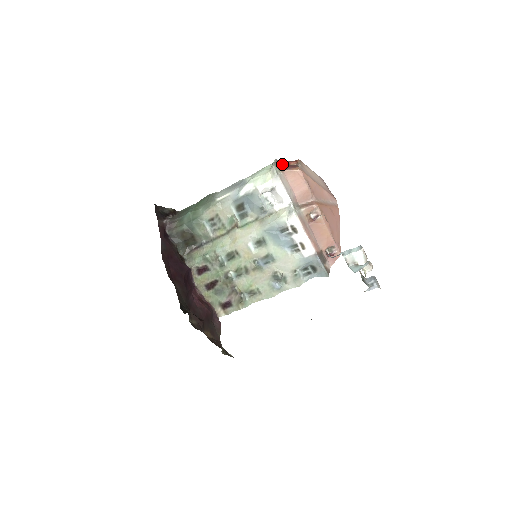
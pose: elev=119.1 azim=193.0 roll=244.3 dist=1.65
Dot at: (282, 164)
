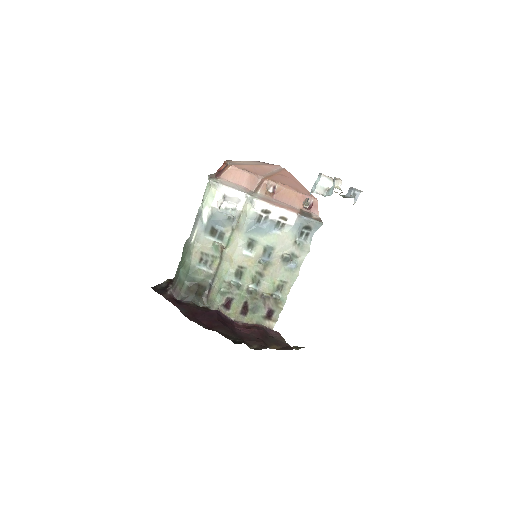
Dot at: (215, 174)
